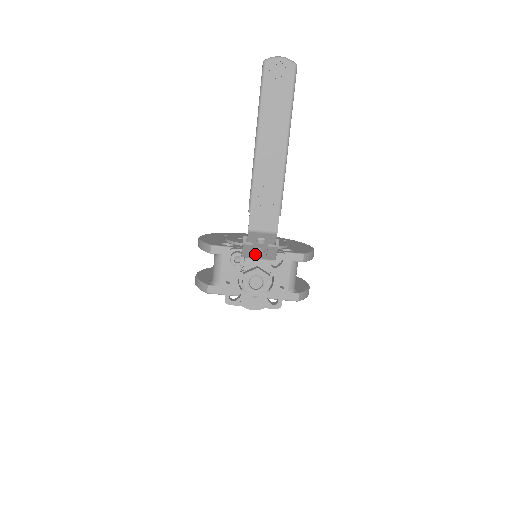
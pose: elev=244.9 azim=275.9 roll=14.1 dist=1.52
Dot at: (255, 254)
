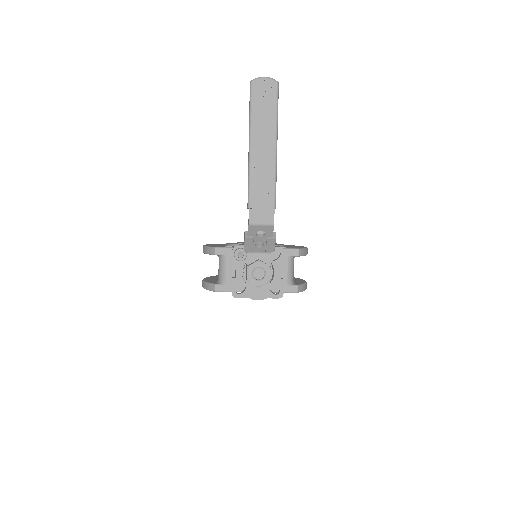
Dot at: (256, 248)
